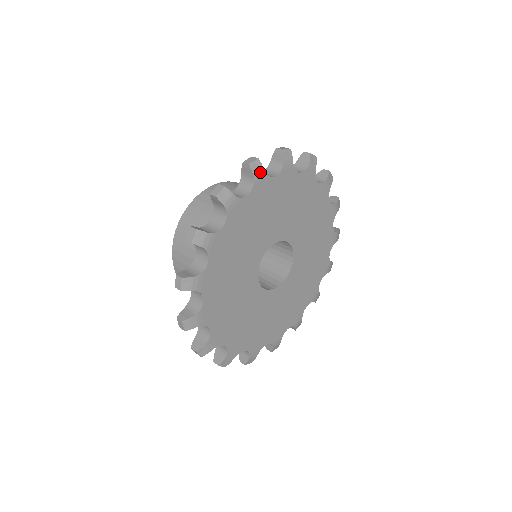
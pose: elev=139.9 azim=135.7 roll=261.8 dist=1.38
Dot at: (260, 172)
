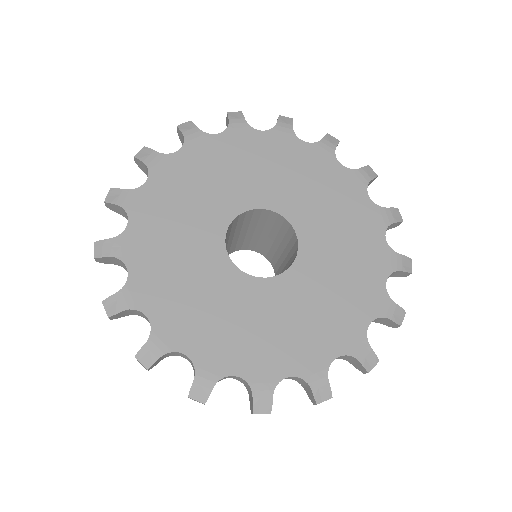
Dot at: (239, 120)
